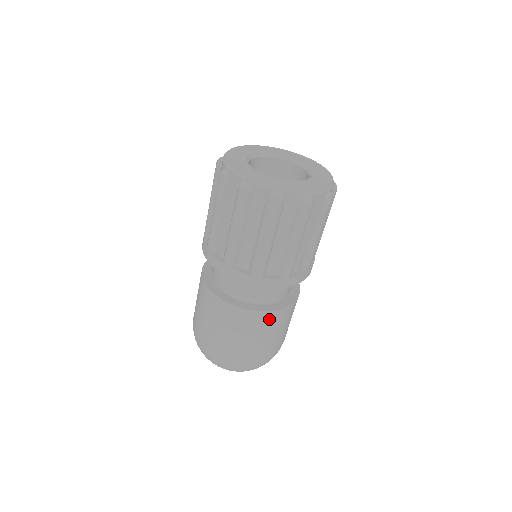
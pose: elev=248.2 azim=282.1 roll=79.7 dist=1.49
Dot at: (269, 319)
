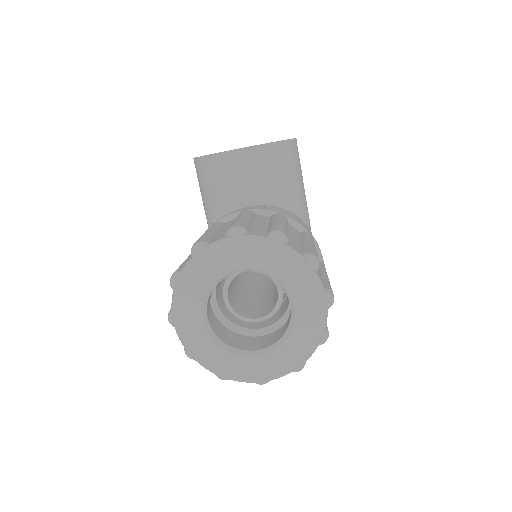
Dot at: occluded
